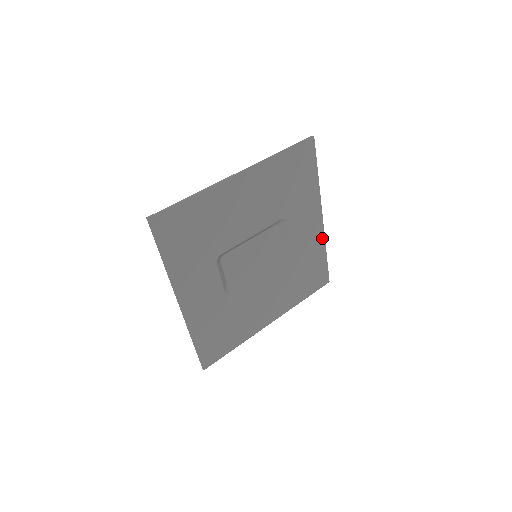
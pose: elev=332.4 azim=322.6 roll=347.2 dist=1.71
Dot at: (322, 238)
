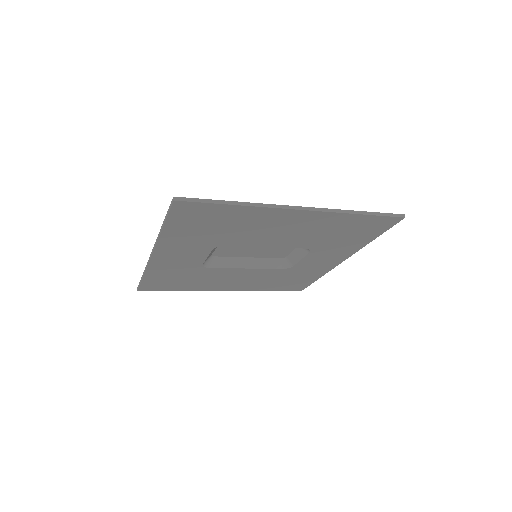
Dot at: (328, 270)
